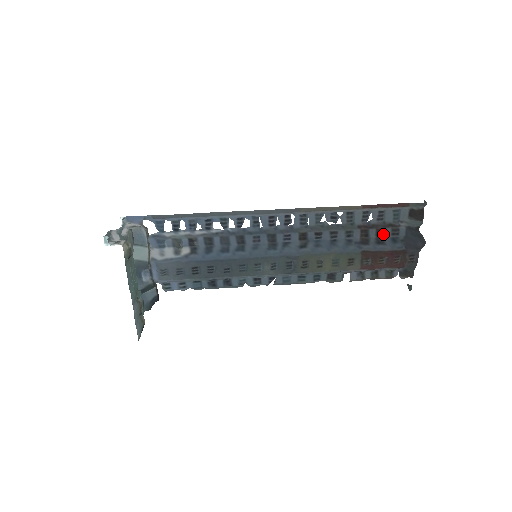
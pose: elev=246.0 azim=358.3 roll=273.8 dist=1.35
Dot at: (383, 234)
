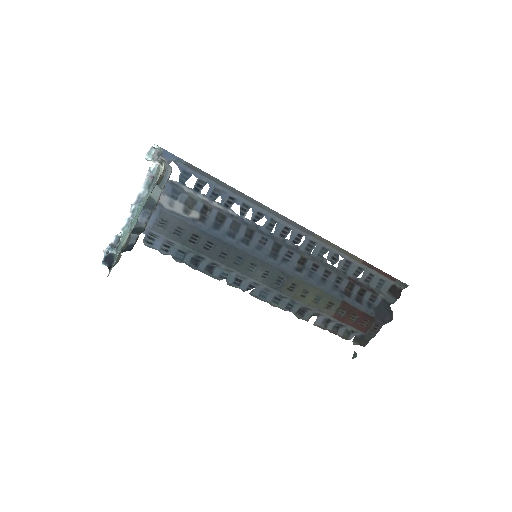
Dot at: (363, 295)
